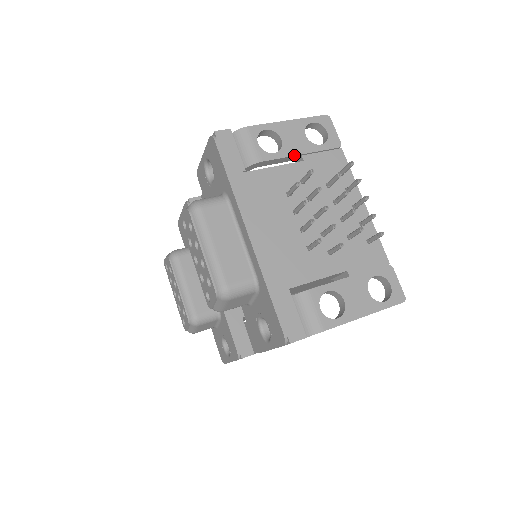
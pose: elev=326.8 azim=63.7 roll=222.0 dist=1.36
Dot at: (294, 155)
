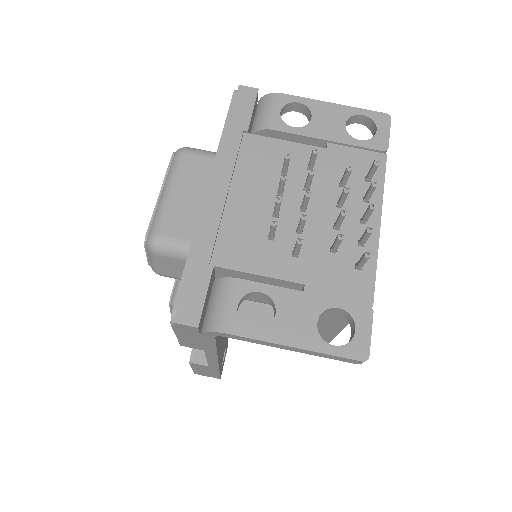
Dot at: (317, 137)
